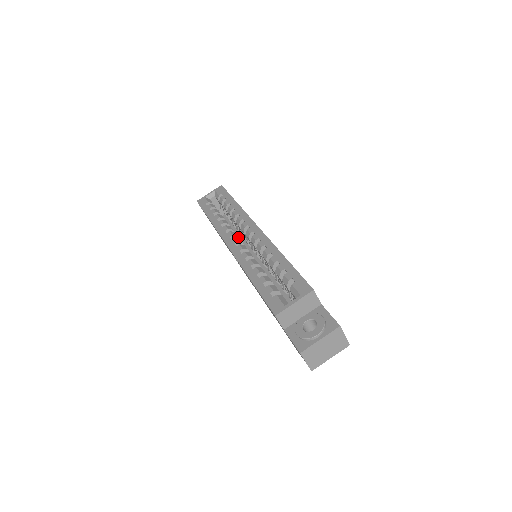
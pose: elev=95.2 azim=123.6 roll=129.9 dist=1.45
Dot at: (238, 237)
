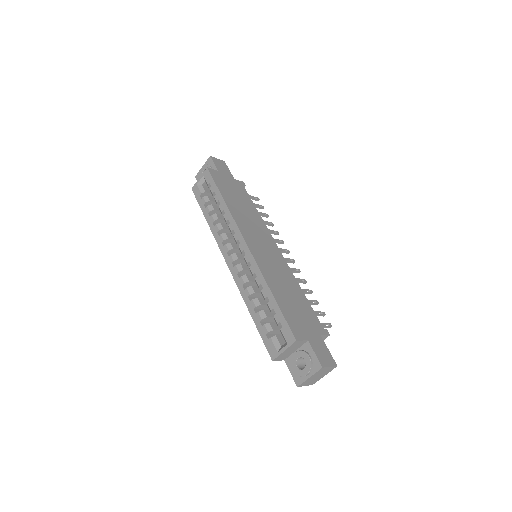
Dot at: (234, 249)
